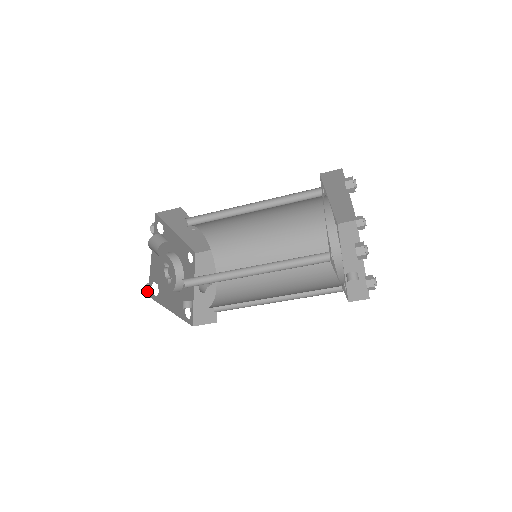
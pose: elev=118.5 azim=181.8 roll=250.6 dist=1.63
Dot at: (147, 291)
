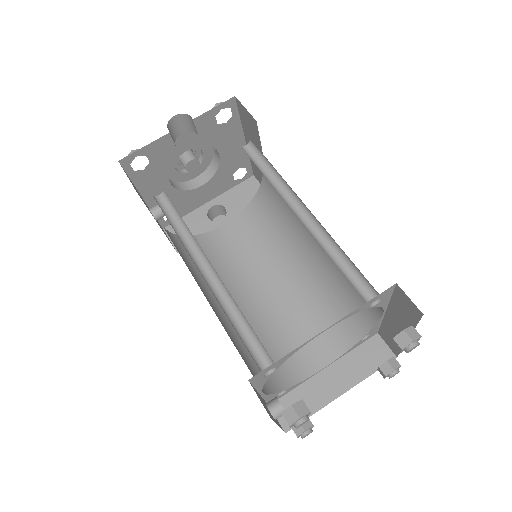
Dot at: occluded
